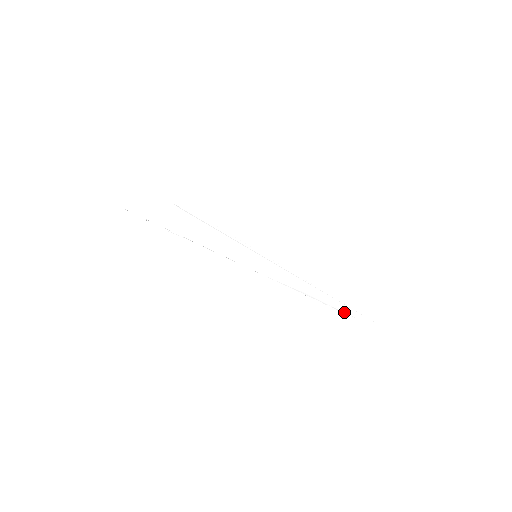
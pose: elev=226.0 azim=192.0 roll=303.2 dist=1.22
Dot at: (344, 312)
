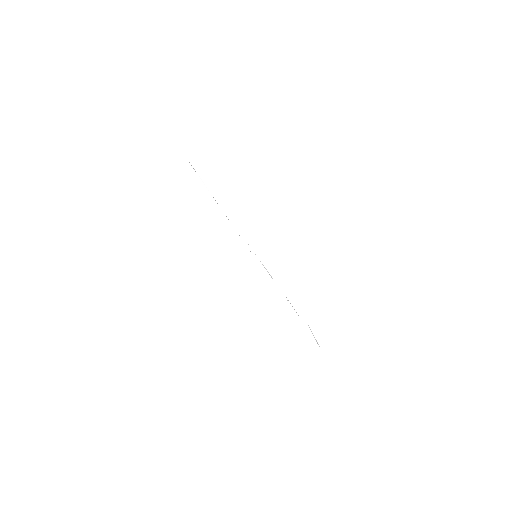
Dot at: occluded
